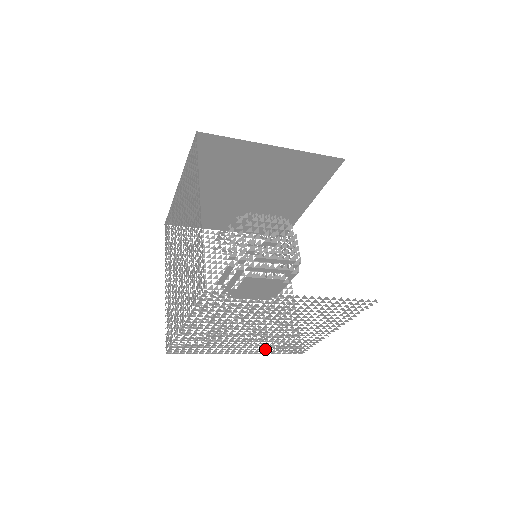
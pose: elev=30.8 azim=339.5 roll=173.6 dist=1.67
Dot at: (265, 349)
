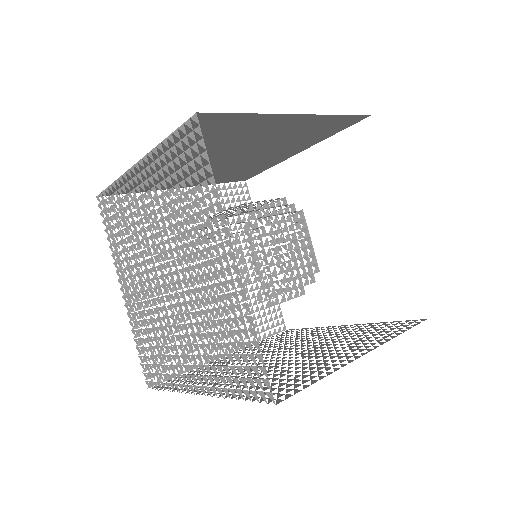
Dot at: occluded
